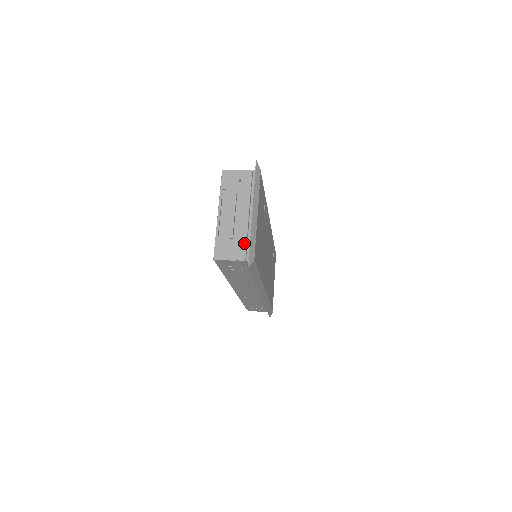
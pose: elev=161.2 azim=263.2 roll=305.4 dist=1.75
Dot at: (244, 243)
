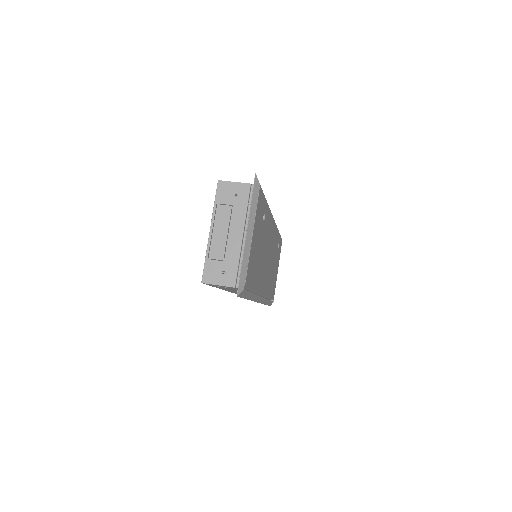
Dot at: (235, 267)
